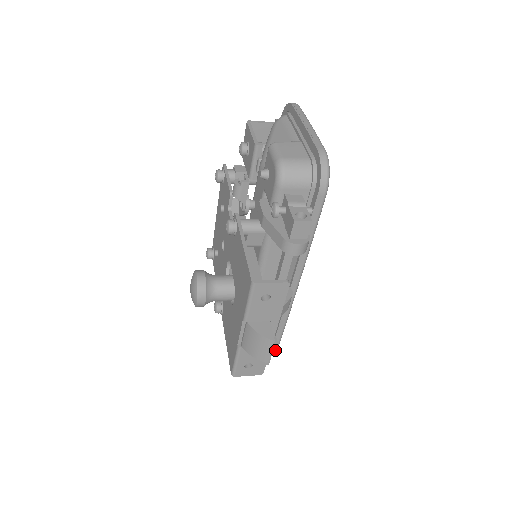
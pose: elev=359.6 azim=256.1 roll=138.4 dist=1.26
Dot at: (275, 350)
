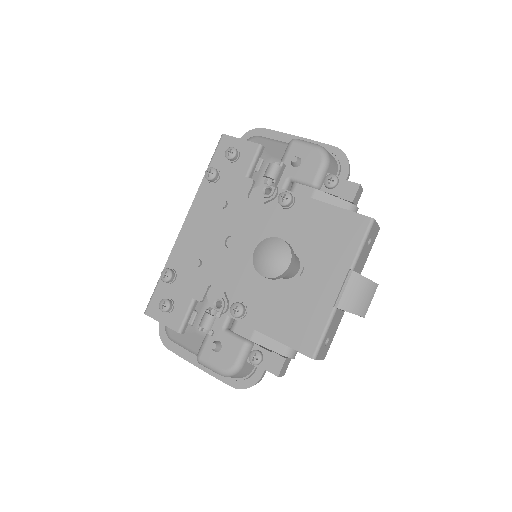
Dot at: occluded
